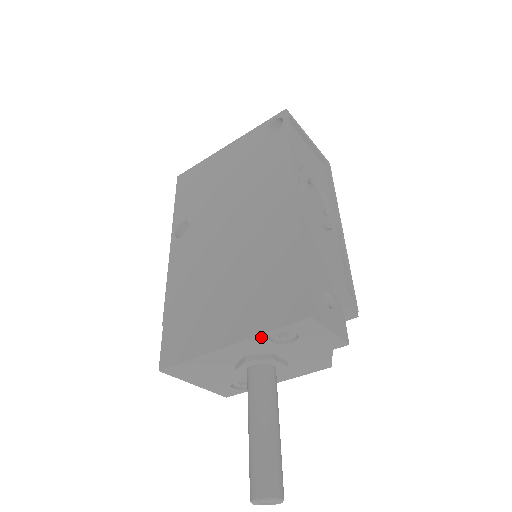
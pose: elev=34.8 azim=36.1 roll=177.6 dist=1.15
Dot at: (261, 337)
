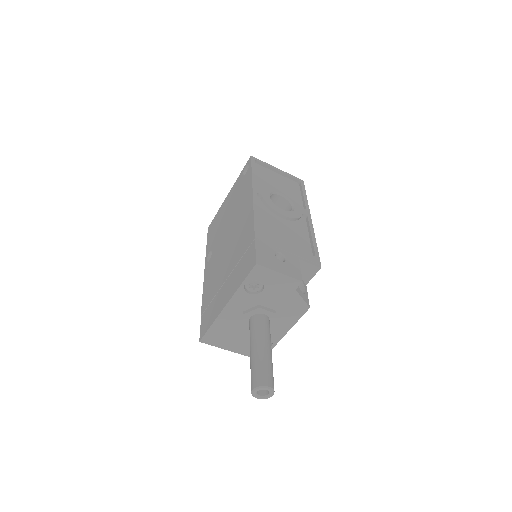
Dot at: (240, 291)
